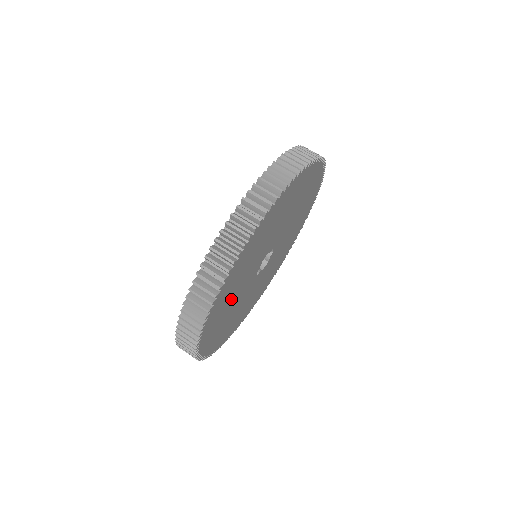
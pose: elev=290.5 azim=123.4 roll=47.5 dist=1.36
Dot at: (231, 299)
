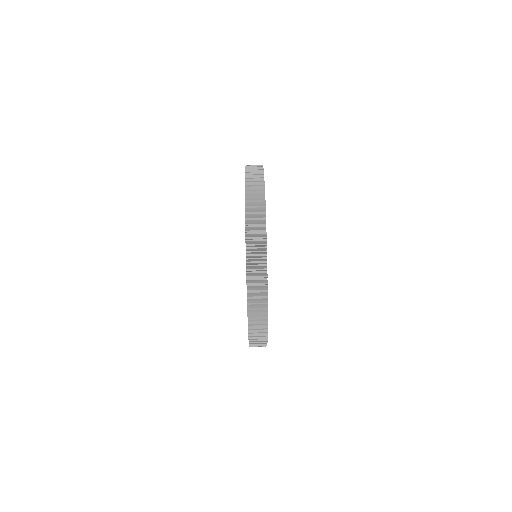
Dot at: occluded
